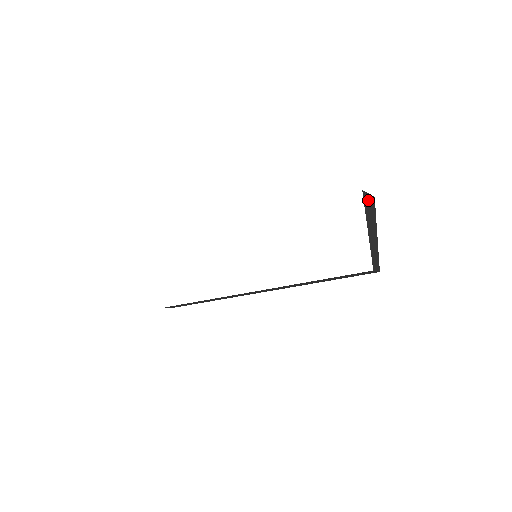
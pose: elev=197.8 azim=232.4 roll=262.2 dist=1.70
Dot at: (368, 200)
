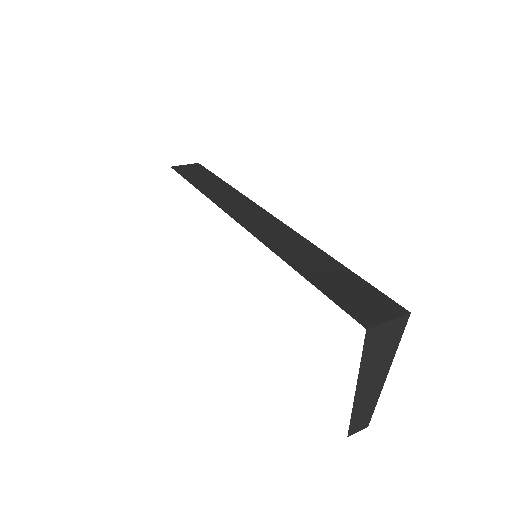
Dot at: (382, 334)
